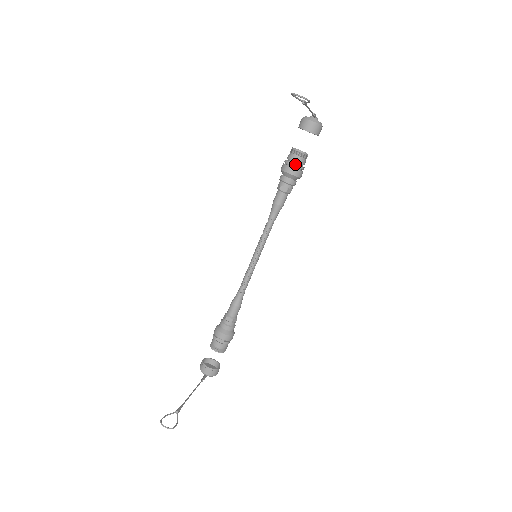
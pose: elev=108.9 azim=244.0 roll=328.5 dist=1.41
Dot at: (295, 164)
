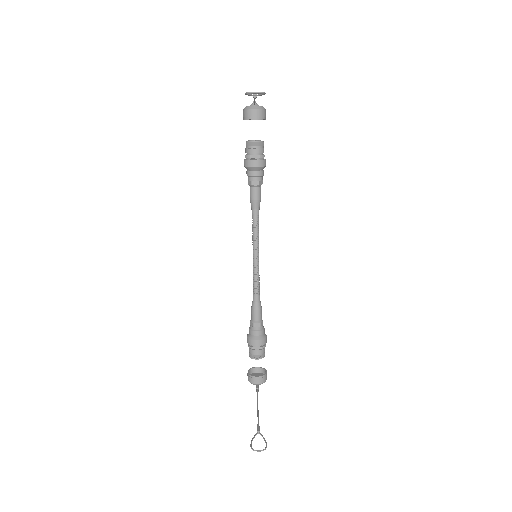
Dot at: (257, 156)
